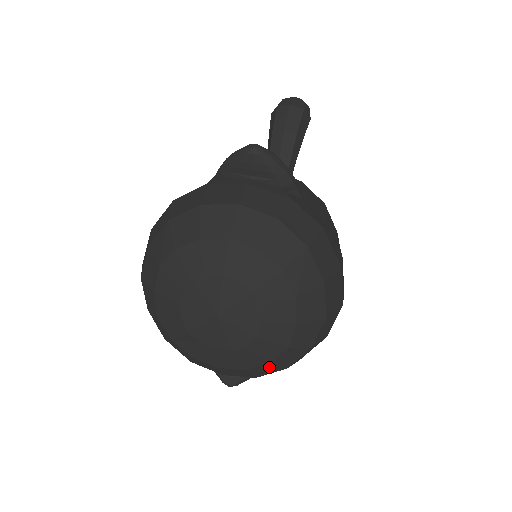
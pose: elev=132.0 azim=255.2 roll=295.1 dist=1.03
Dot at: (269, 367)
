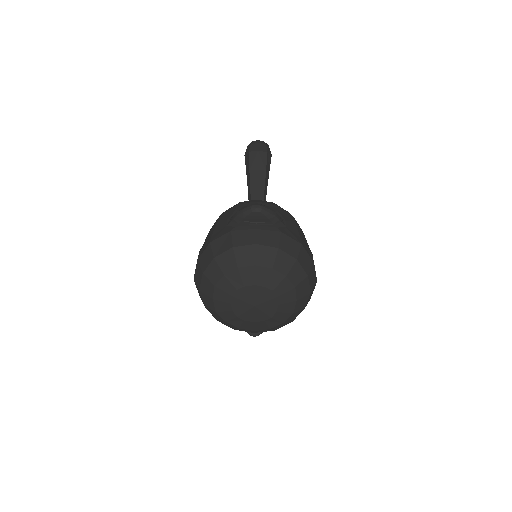
Dot at: (283, 324)
